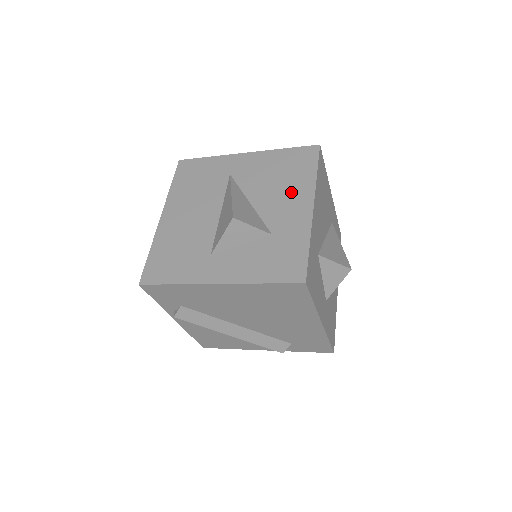
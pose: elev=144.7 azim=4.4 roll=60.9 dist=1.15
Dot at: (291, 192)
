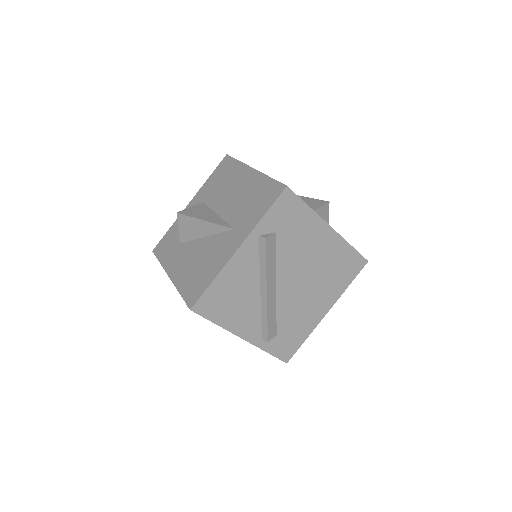
Dot at: occluded
